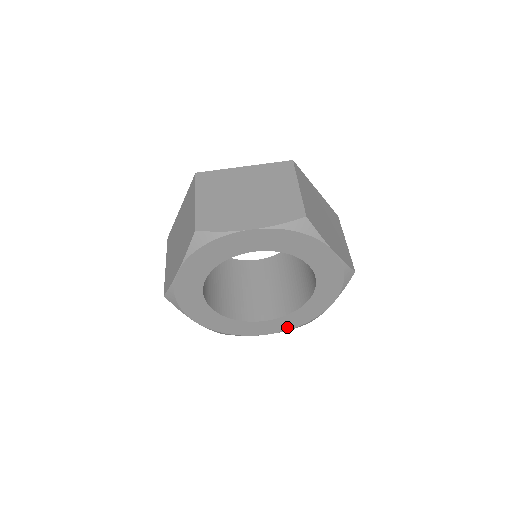
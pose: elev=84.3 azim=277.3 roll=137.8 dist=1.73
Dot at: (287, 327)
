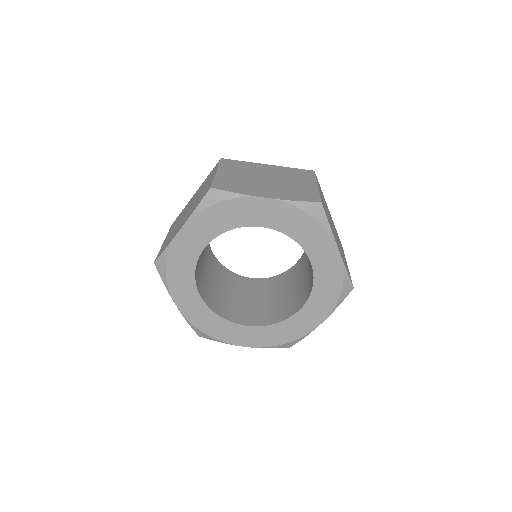
Dot at: (268, 342)
